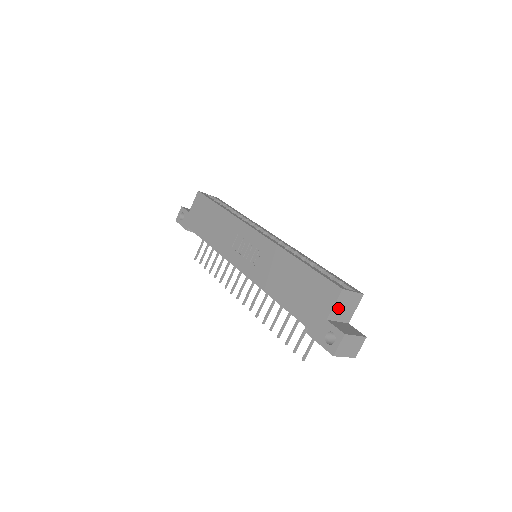
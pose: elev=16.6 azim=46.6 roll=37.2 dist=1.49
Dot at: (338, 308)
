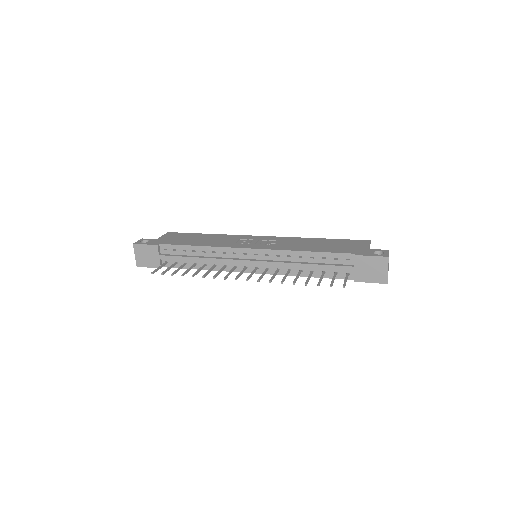
Dot at: occluded
